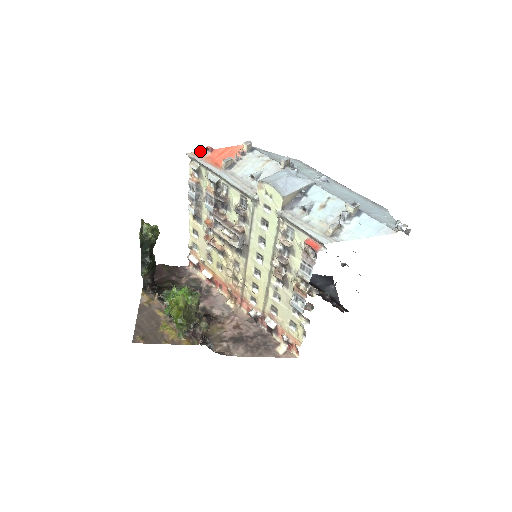
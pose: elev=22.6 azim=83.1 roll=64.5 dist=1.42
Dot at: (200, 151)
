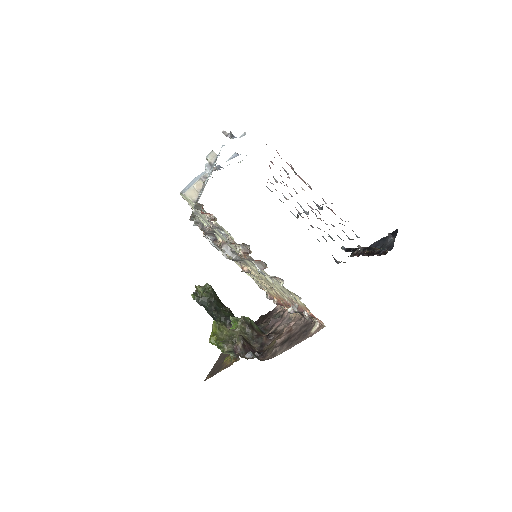
Dot at: occluded
